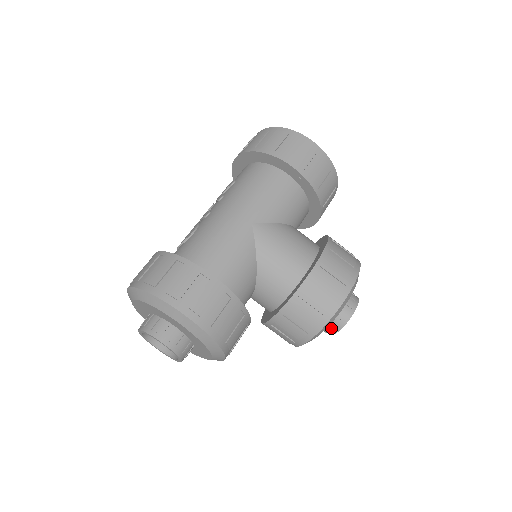
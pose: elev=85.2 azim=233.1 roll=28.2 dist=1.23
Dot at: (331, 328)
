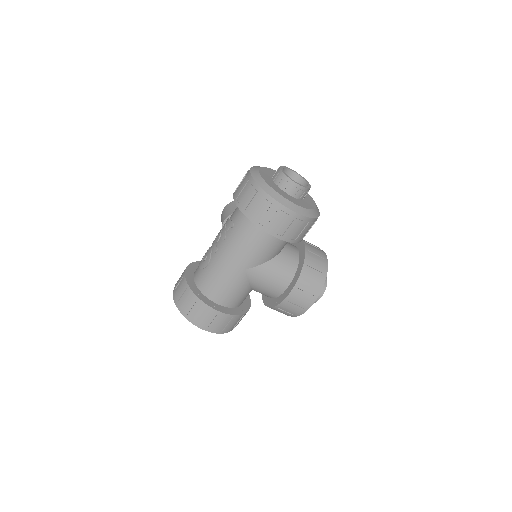
Dot at: occluded
